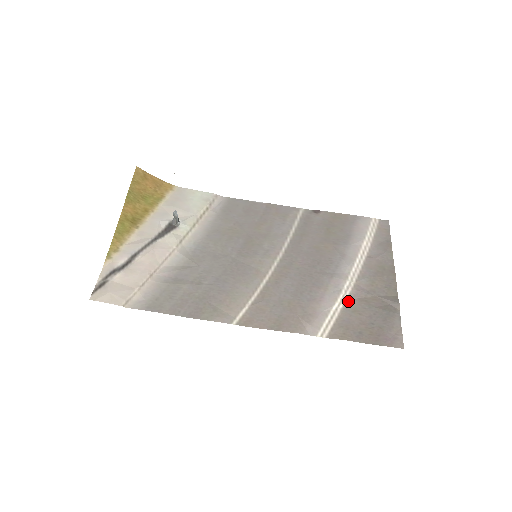
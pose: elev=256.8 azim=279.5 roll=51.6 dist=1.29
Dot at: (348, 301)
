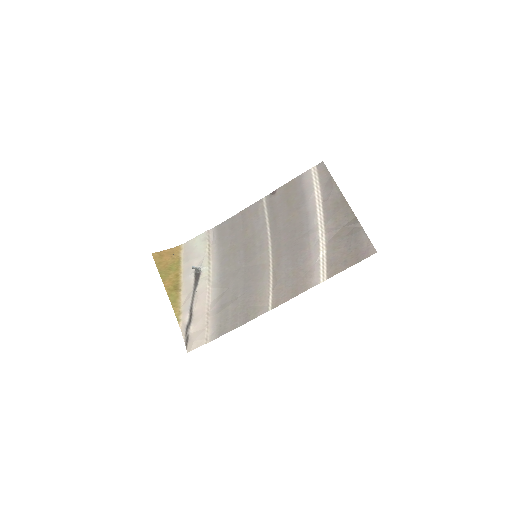
Dot at: (327, 244)
